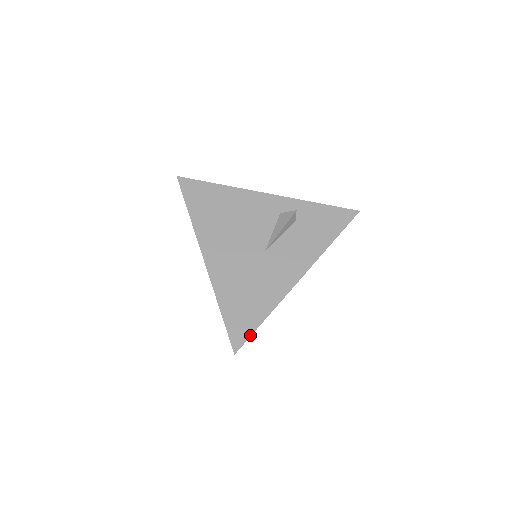
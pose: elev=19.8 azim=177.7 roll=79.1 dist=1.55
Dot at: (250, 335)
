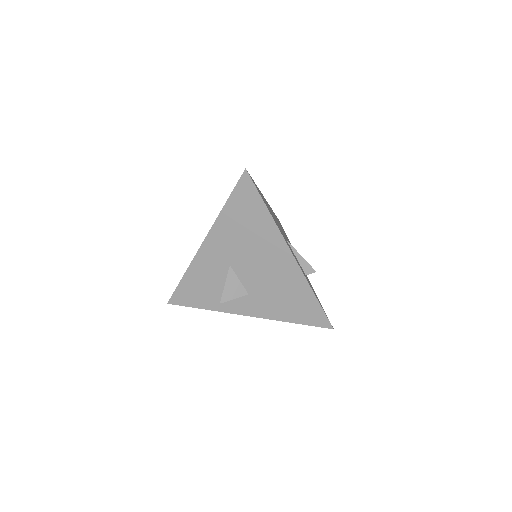
Dot at: (257, 189)
